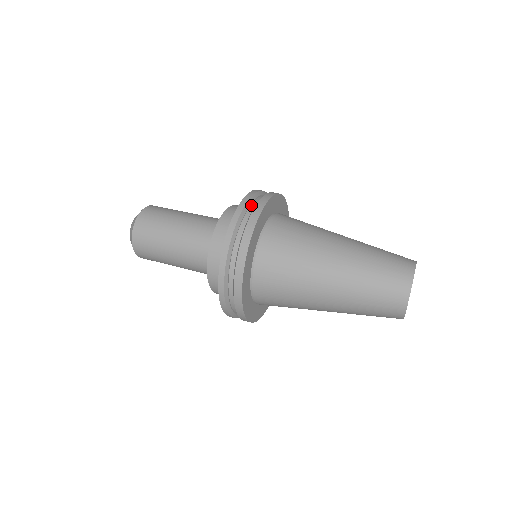
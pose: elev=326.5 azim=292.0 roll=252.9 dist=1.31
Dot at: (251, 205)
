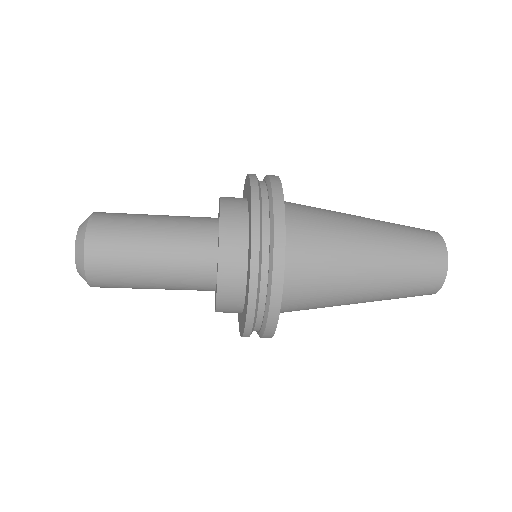
Dot at: occluded
